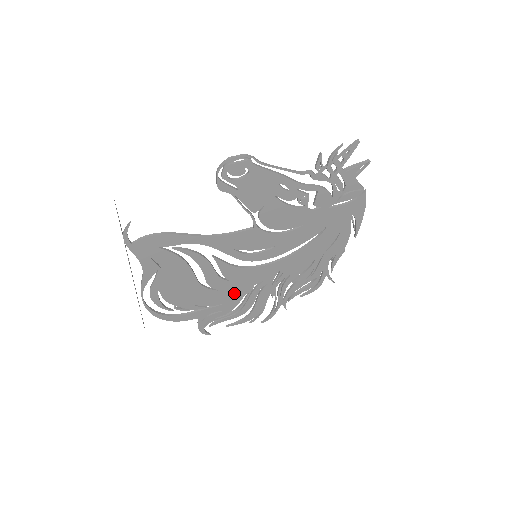
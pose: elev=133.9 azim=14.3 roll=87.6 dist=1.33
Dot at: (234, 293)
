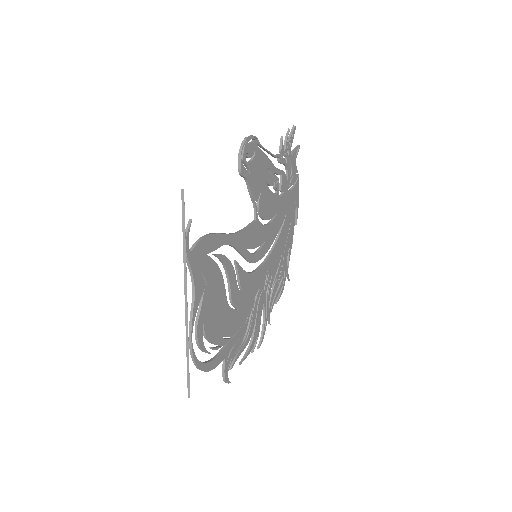
Dot at: (245, 310)
